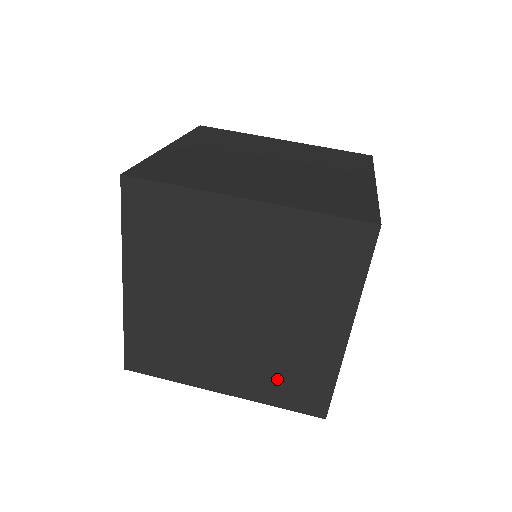
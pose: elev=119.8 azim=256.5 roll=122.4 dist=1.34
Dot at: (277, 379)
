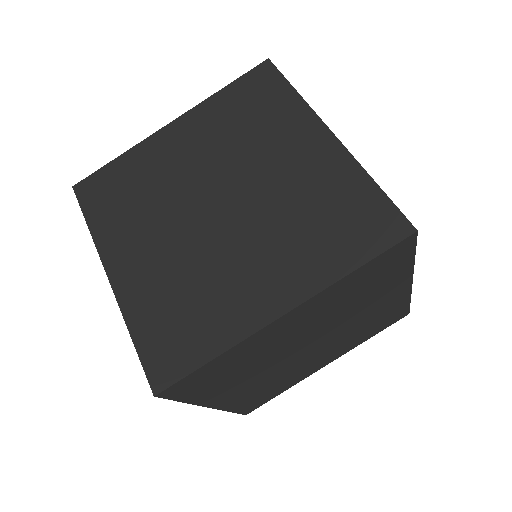
Dot at: (365, 333)
